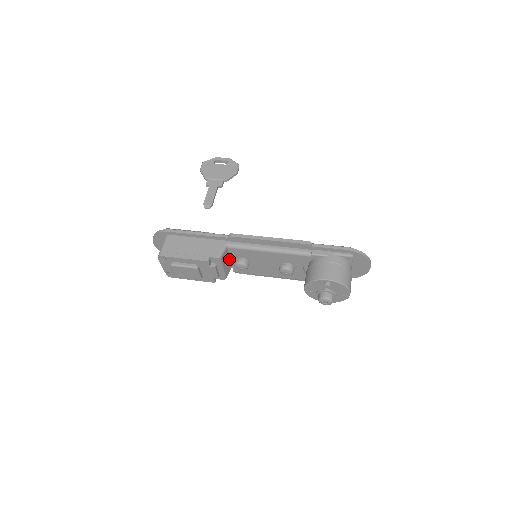
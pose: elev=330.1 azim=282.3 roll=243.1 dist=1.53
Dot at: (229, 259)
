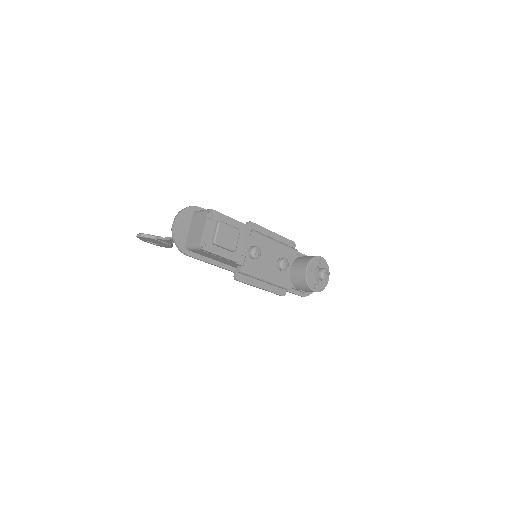
Dot at: occluded
